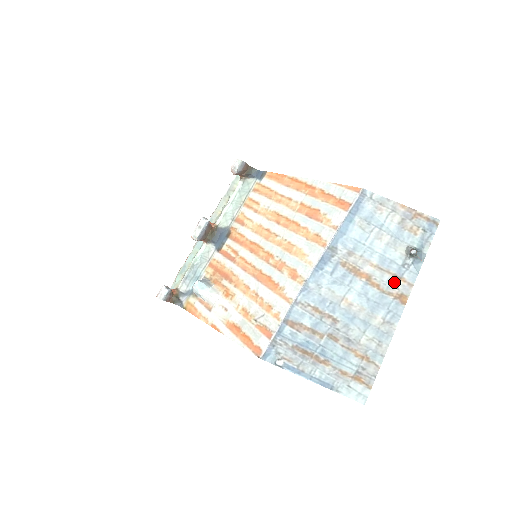
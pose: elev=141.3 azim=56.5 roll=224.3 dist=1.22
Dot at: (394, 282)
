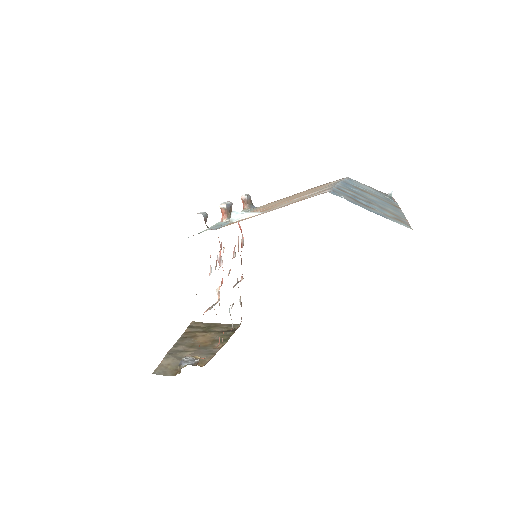
Dot at: (388, 201)
